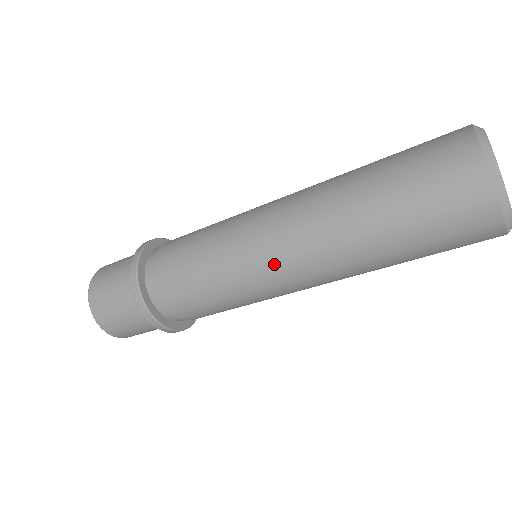
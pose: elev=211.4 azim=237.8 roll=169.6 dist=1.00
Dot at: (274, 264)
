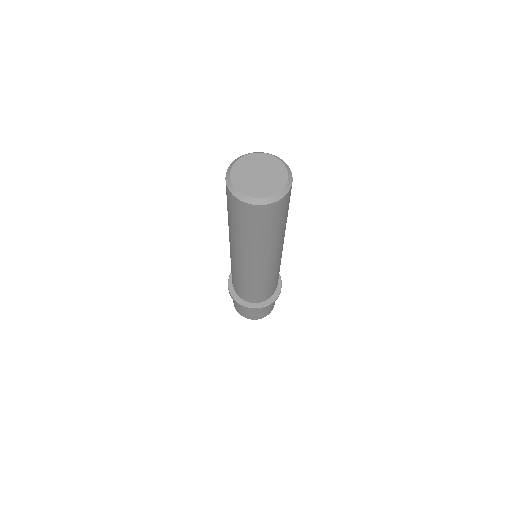
Dot at: (251, 268)
